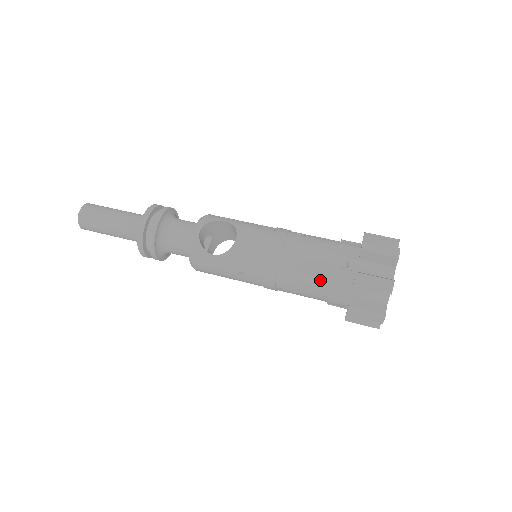
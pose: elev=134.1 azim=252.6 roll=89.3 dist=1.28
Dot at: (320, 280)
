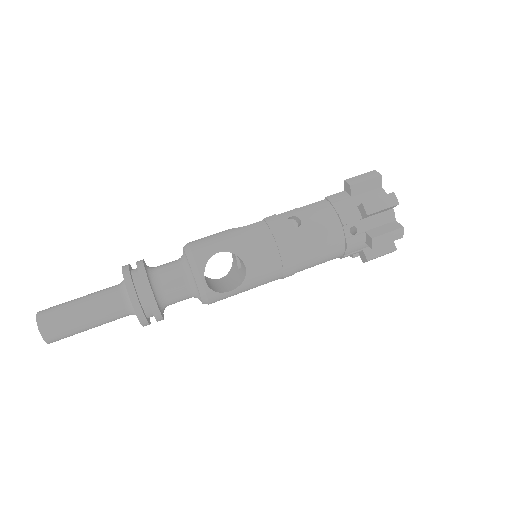
Dot at: (336, 253)
